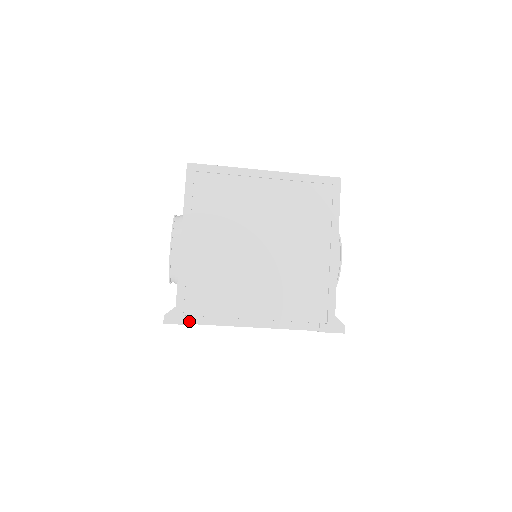
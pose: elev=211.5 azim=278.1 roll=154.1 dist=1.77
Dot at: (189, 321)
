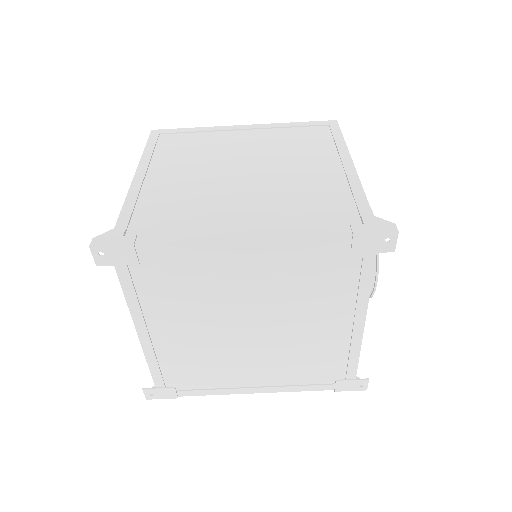
Dot at: (132, 241)
